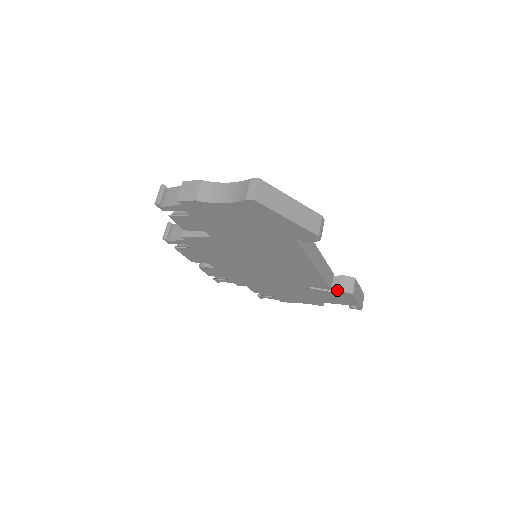
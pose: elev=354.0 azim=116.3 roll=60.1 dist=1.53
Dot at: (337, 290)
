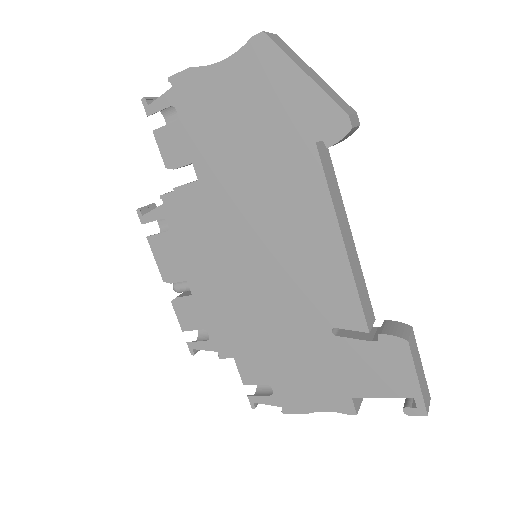
Dot at: (380, 332)
